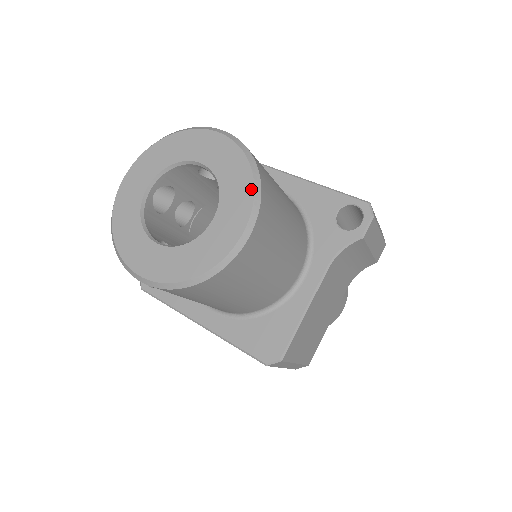
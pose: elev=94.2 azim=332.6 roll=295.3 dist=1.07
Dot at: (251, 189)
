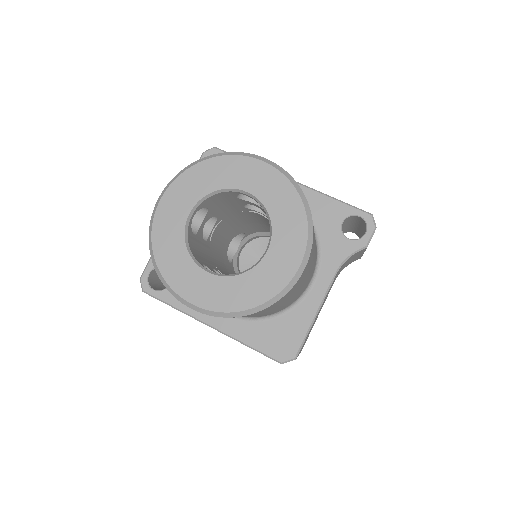
Dot at: (304, 224)
